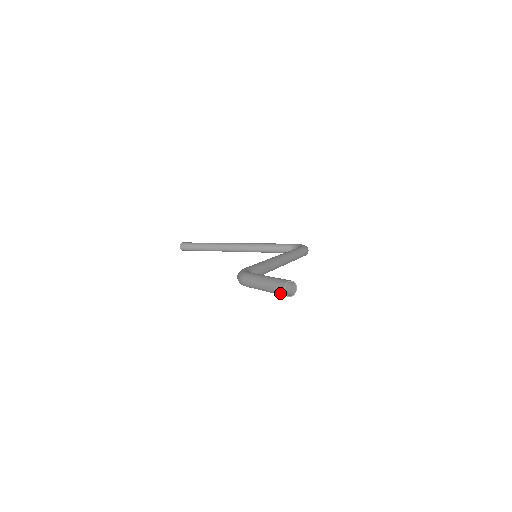
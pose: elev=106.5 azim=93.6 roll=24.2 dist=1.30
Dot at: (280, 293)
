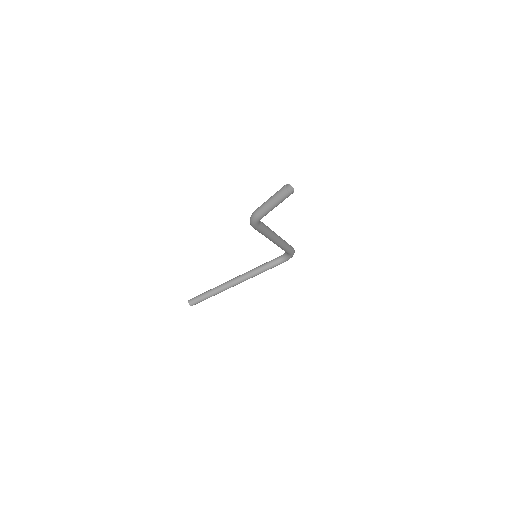
Dot at: (284, 194)
